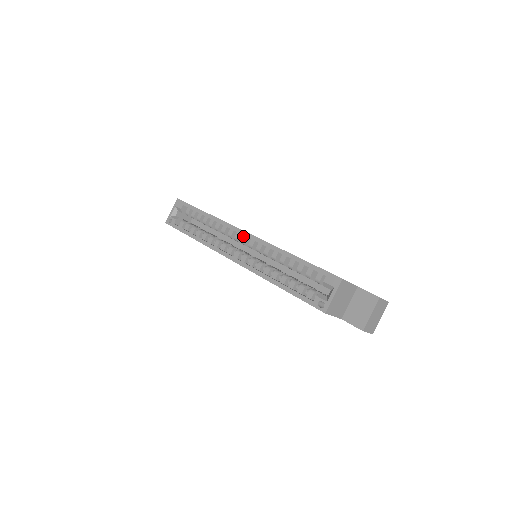
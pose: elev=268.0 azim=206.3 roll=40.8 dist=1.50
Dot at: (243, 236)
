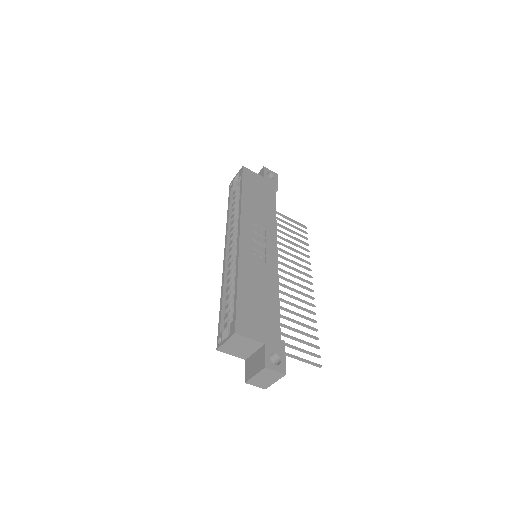
Dot at: occluded
